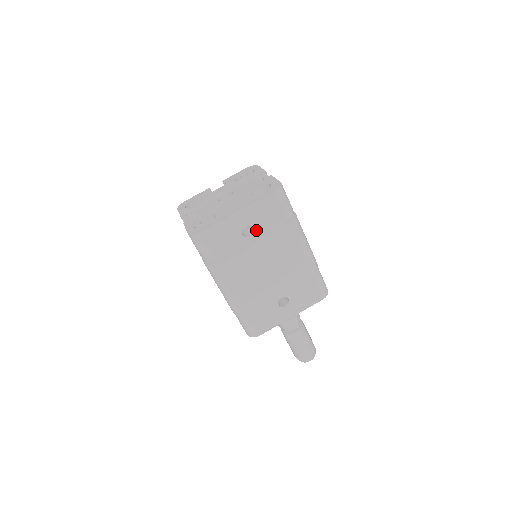
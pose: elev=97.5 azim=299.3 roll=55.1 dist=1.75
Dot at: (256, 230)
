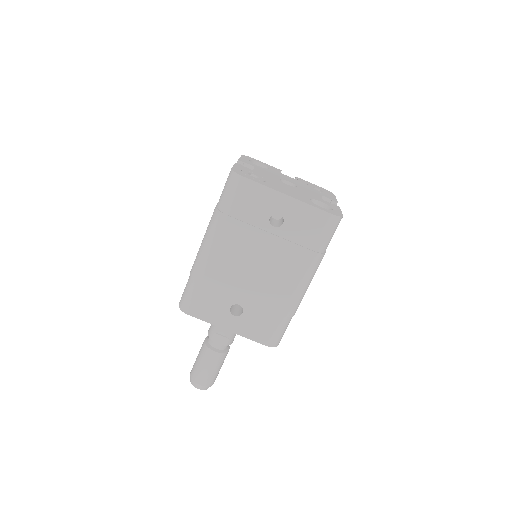
Dot at: (284, 227)
